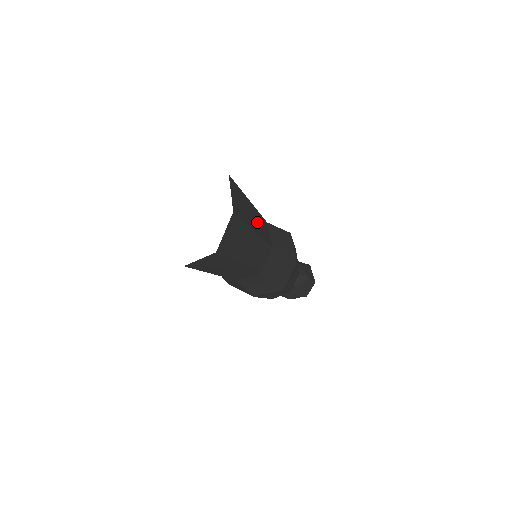
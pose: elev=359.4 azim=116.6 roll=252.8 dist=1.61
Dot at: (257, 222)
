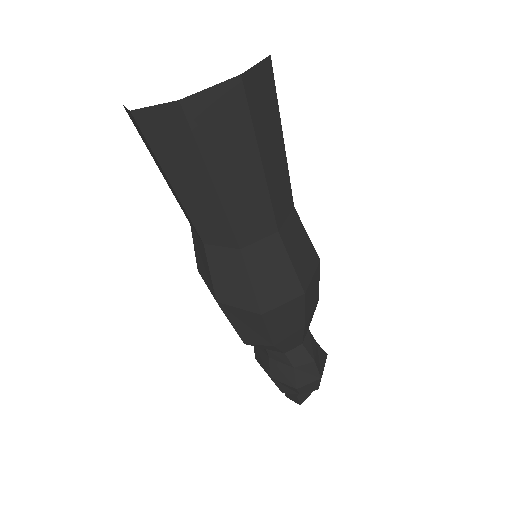
Dot at: (276, 168)
